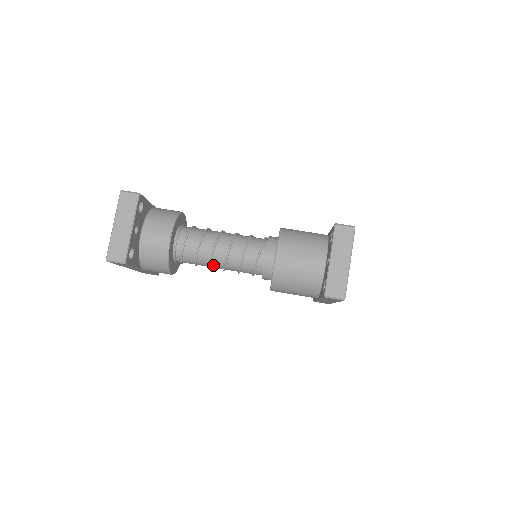
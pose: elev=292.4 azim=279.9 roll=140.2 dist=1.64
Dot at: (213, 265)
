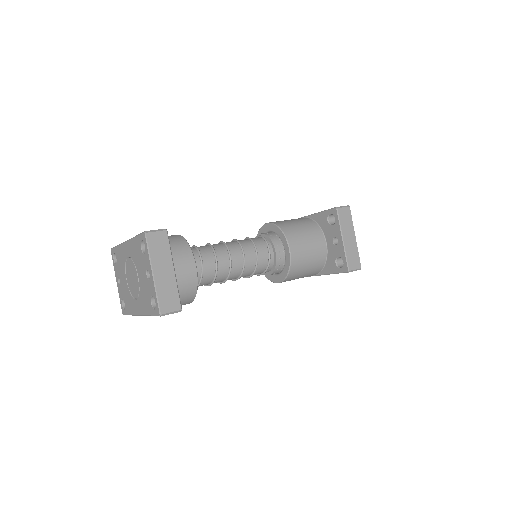
Dot at: (228, 279)
